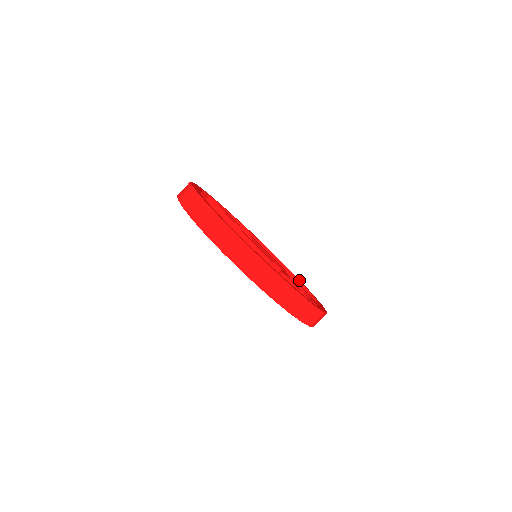
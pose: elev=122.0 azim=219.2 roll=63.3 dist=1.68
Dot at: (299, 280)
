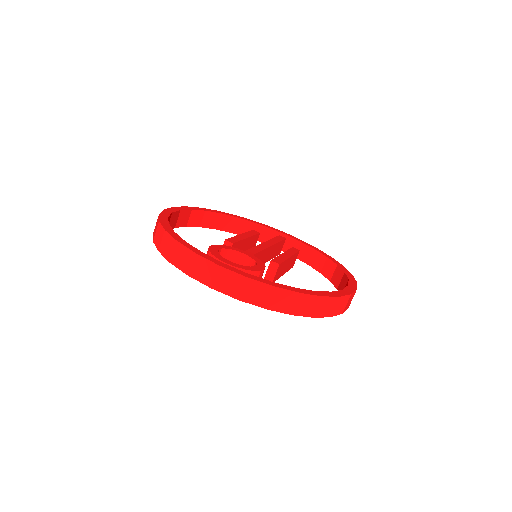
Dot at: (338, 291)
